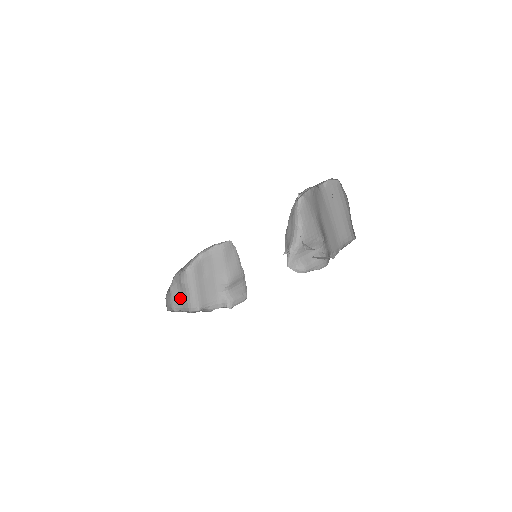
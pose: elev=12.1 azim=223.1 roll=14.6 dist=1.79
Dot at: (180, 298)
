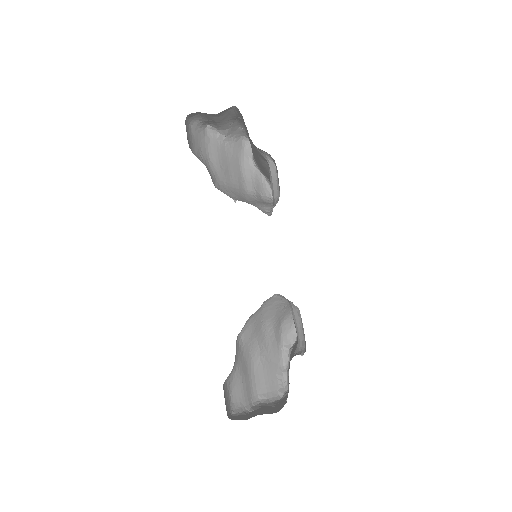
Dot at: (262, 412)
